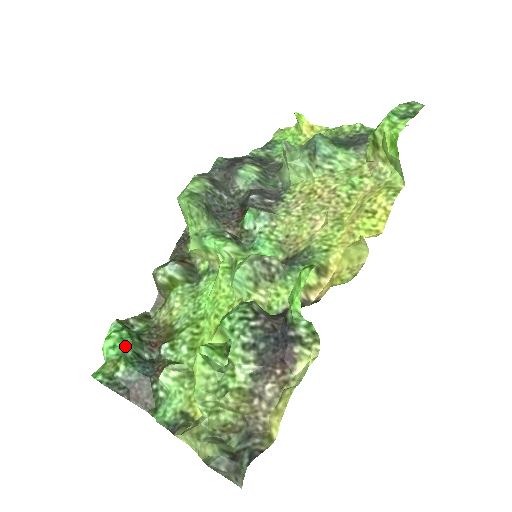
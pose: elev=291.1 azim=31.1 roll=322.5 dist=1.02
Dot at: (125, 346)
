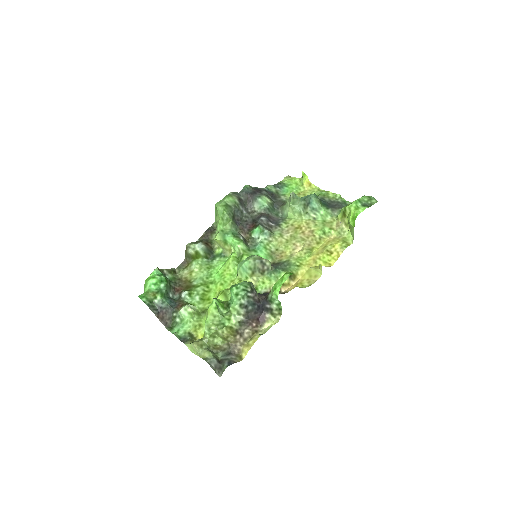
Dot at: (162, 286)
